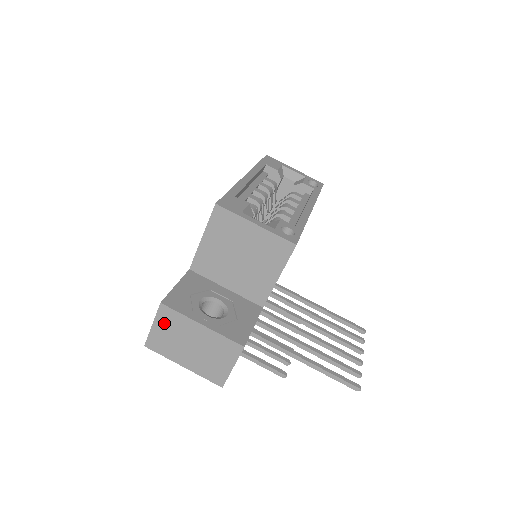
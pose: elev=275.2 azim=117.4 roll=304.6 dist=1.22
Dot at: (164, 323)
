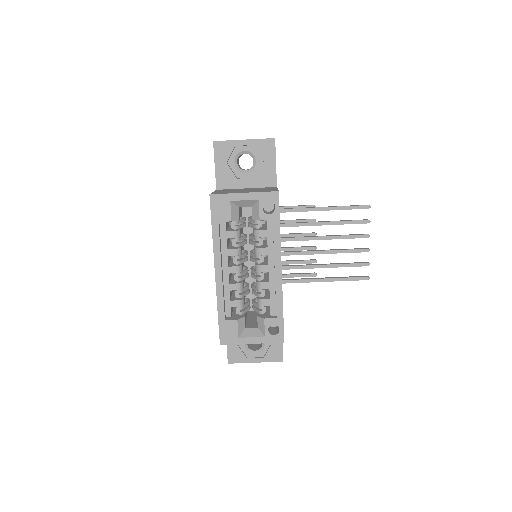
Dot at: occluded
